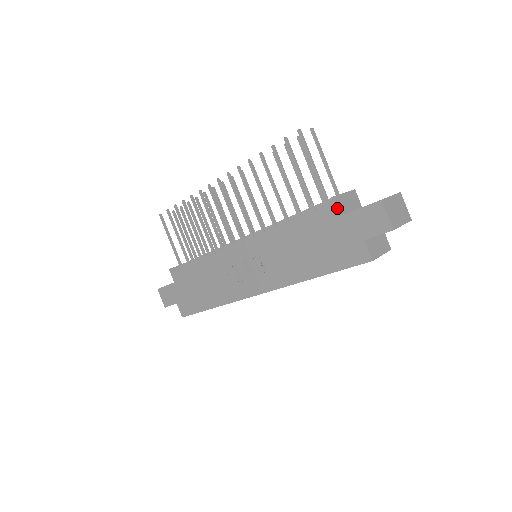
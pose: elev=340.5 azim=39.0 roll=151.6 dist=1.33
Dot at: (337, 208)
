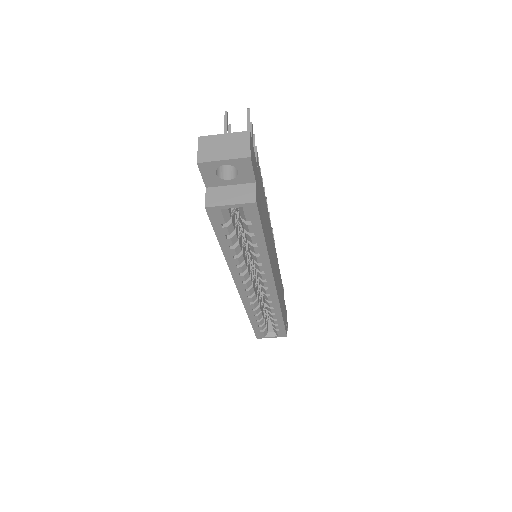
Dot at: occluded
